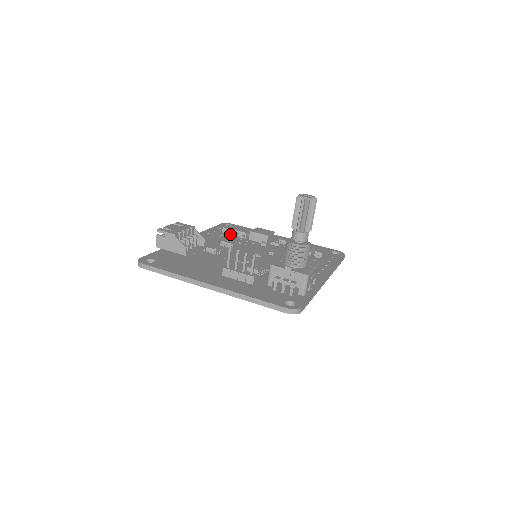
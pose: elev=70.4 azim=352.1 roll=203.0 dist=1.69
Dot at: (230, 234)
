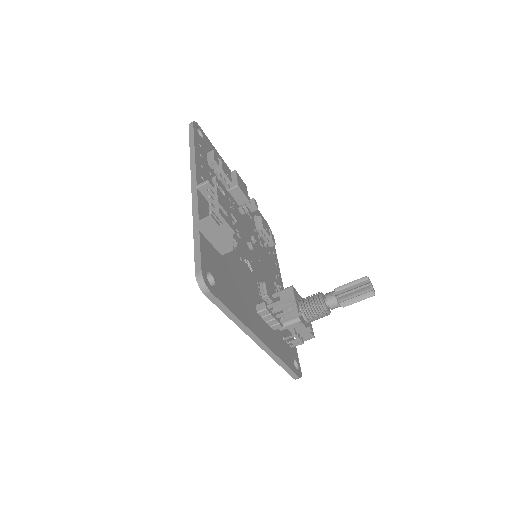
Dot at: (219, 178)
